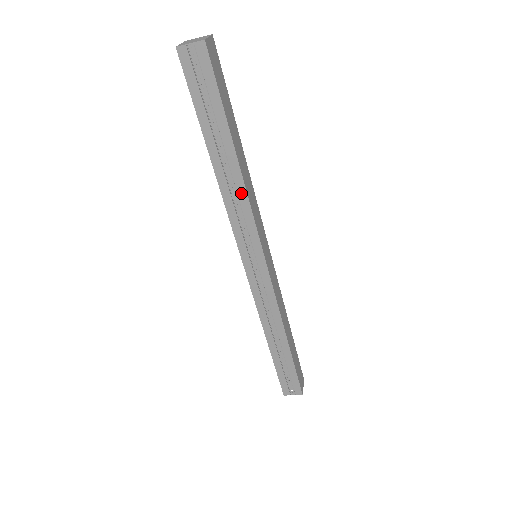
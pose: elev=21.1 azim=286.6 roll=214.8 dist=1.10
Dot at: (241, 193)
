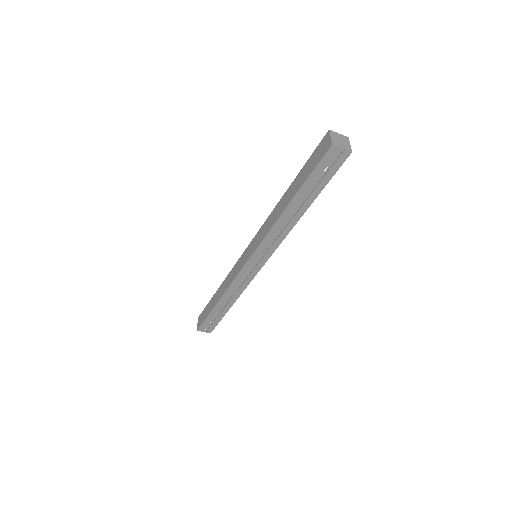
Dot at: (288, 228)
